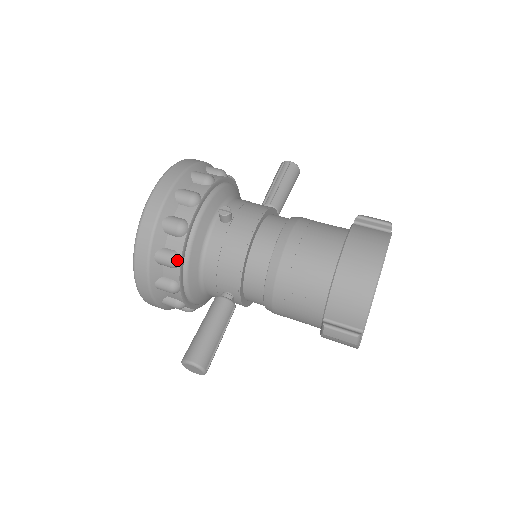
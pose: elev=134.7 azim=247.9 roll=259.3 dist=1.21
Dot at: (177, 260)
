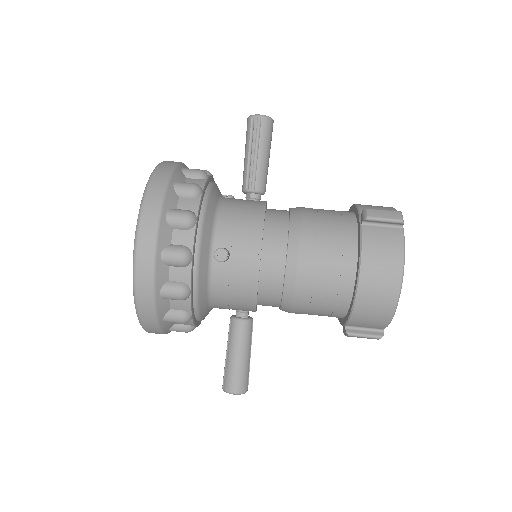
Dot at: (189, 319)
